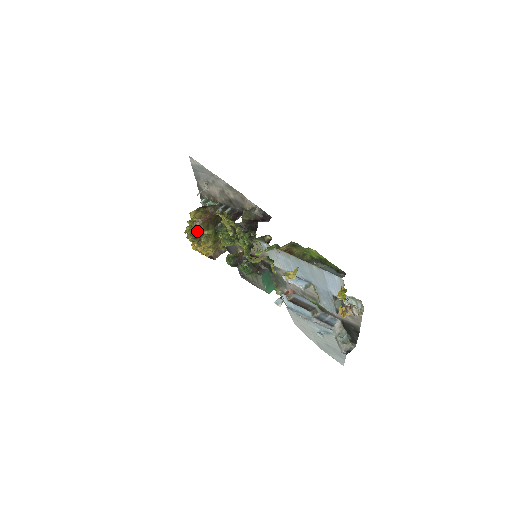
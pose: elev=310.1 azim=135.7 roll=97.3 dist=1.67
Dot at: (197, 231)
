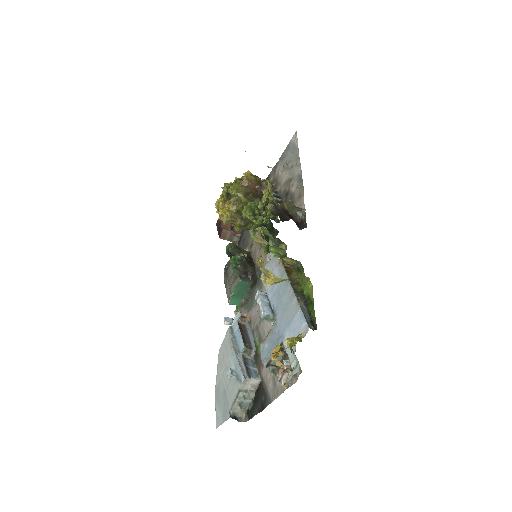
Dot at: (236, 187)
